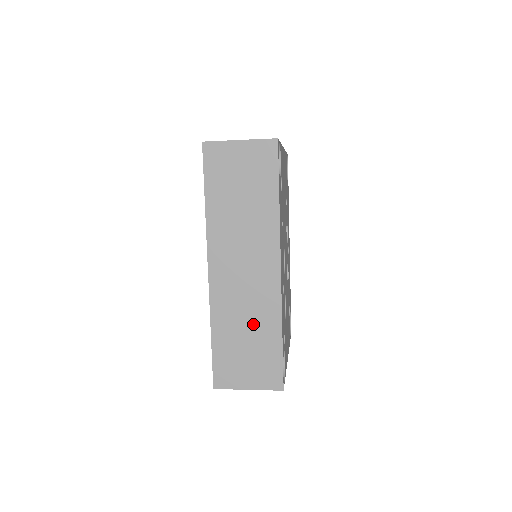
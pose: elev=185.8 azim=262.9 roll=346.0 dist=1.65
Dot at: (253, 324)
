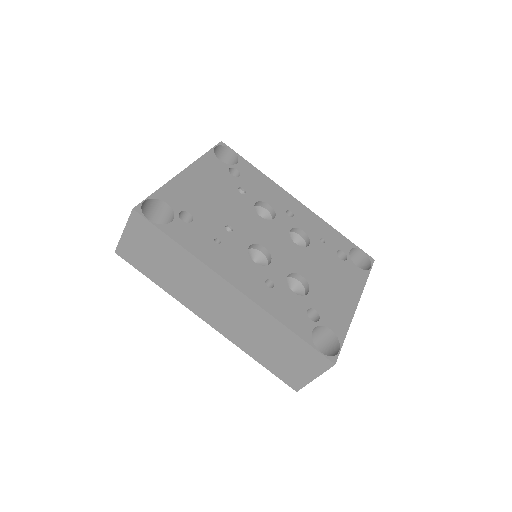
Dot at: (265, 335)
